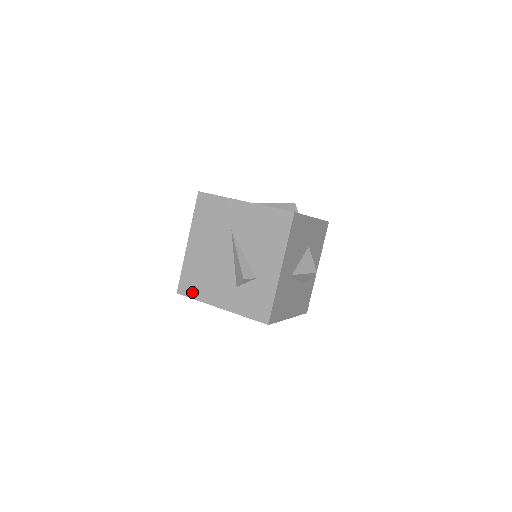
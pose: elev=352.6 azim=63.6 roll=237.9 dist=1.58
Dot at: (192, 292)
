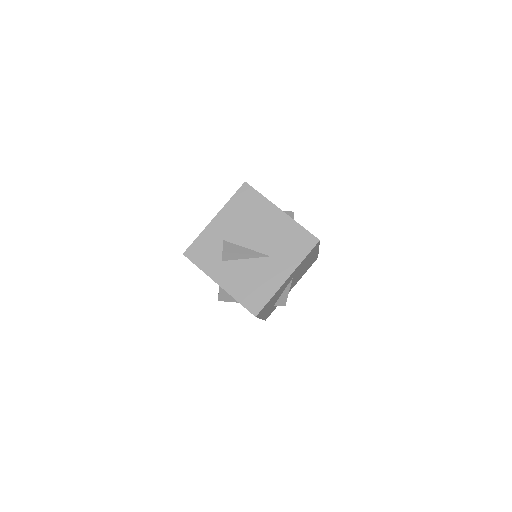
Dot at: occluded
